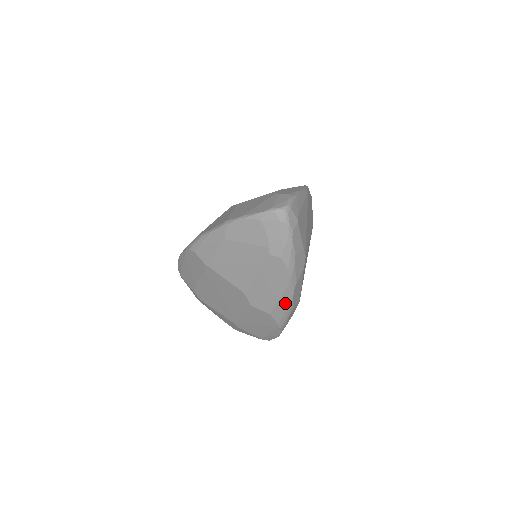
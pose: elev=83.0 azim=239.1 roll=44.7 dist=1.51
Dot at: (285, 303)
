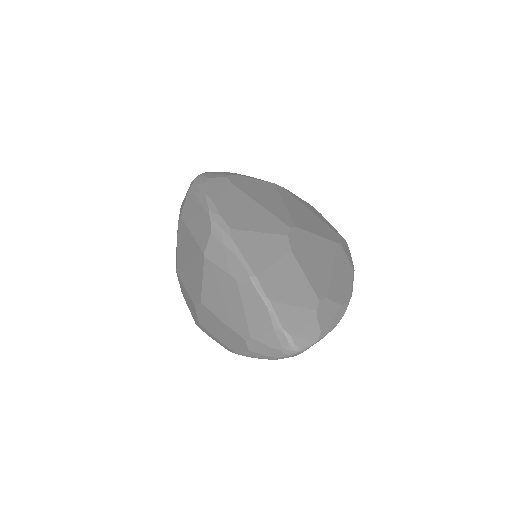
Dot at: (216, 340)
